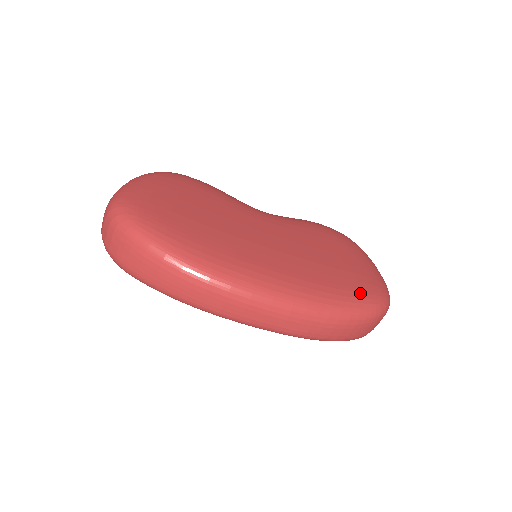
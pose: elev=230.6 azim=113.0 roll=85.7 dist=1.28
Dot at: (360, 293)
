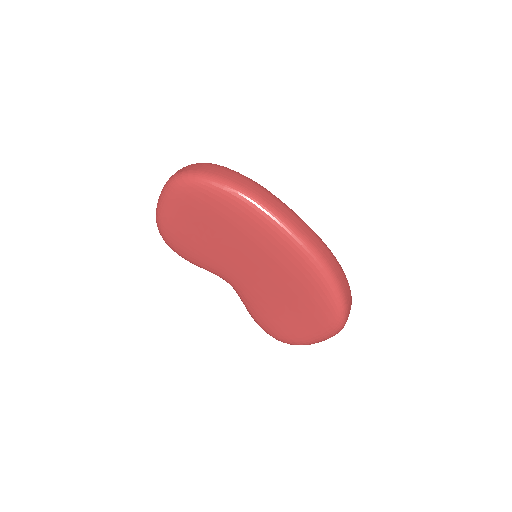
Dot at: occluded
